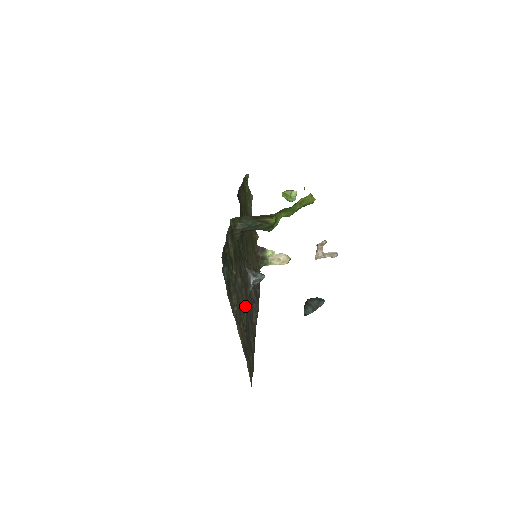
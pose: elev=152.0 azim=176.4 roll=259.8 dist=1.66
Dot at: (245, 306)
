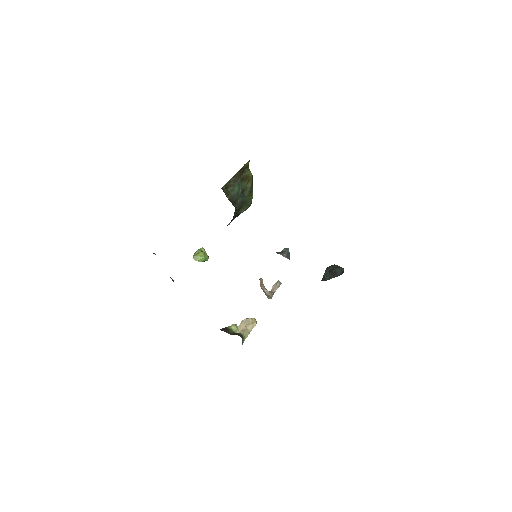
Dot at: occluded
